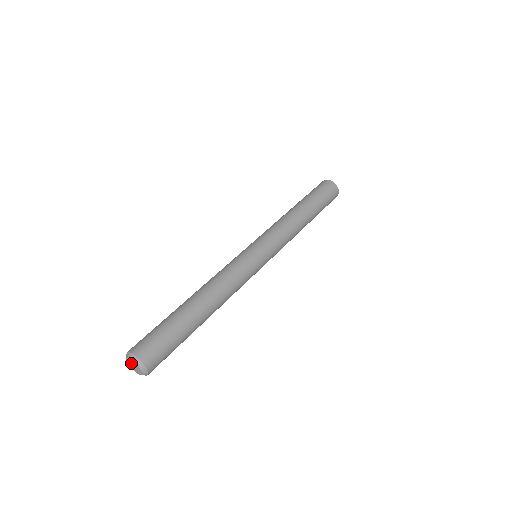
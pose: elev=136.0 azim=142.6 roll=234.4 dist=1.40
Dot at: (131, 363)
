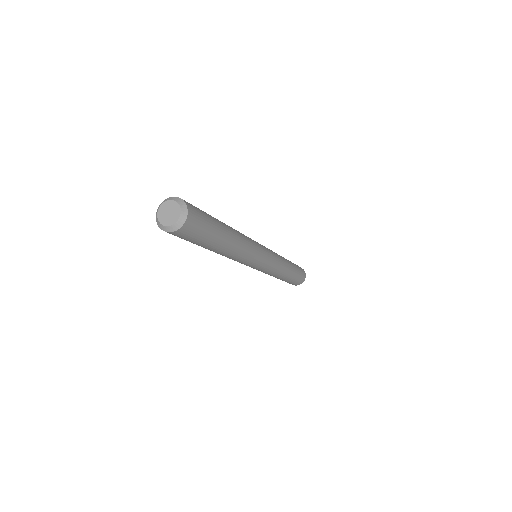
Dot at: (167, 208)
